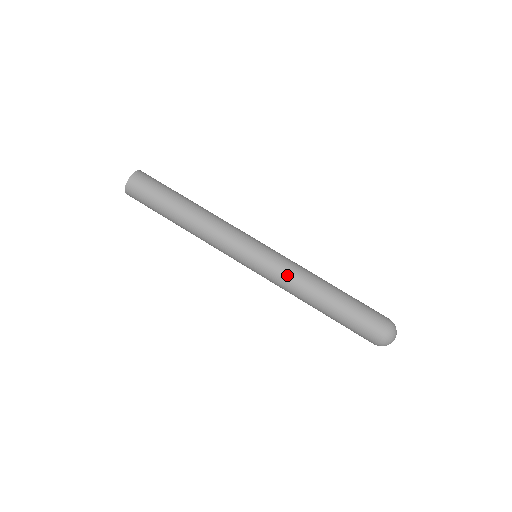
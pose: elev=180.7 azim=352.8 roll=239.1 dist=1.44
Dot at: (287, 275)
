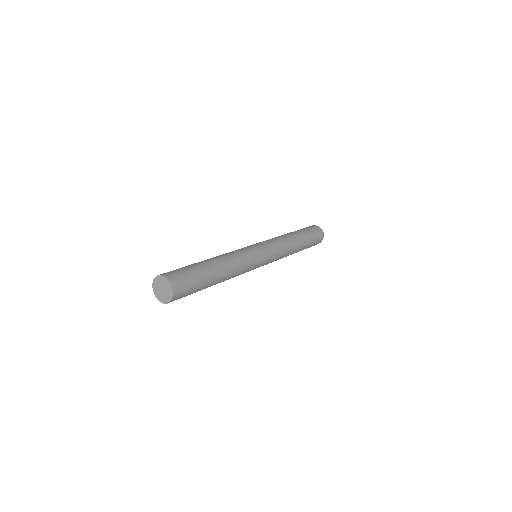
Dot at: (283, 253)
